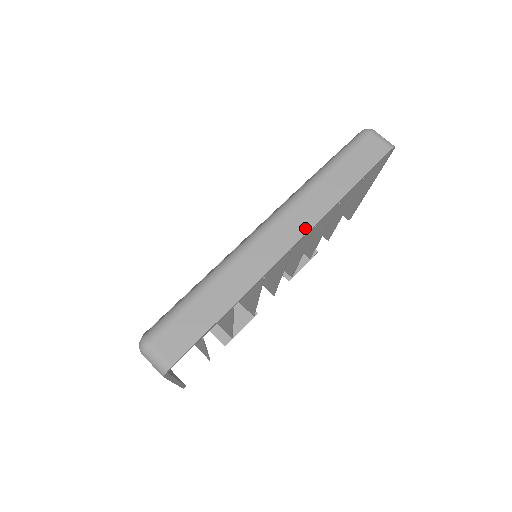
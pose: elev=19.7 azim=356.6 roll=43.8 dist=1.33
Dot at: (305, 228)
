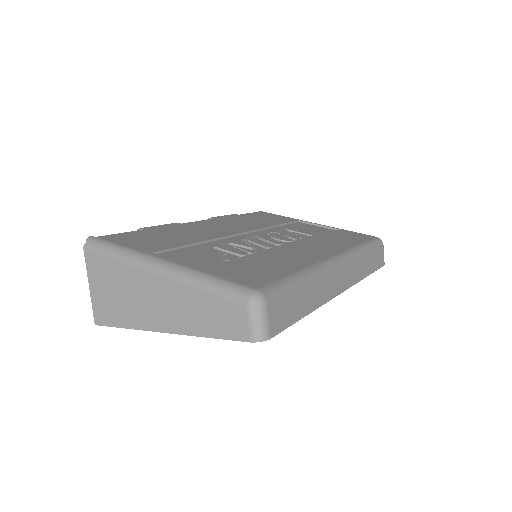
Dot at: (350, 283)
